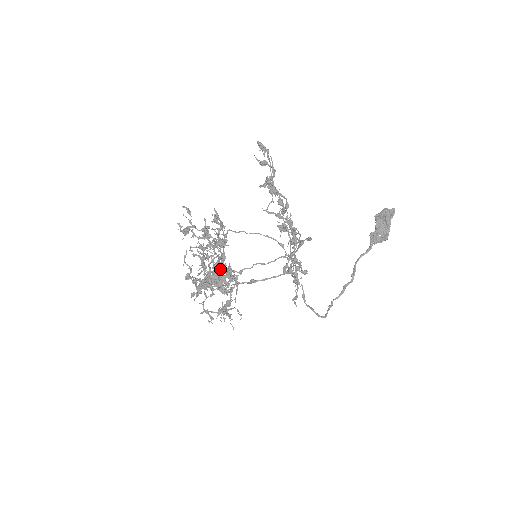
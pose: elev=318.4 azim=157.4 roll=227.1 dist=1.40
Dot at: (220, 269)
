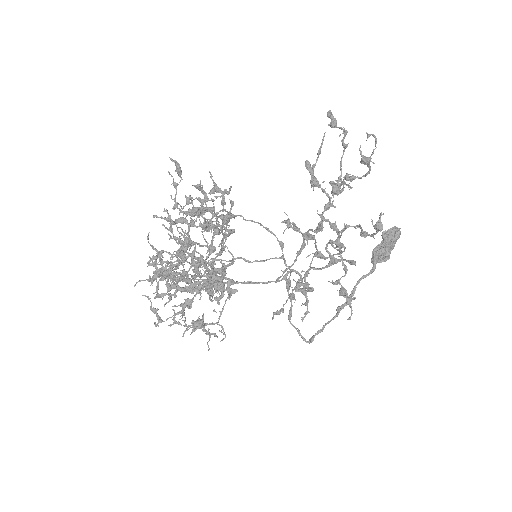
Dot at: (213, 268)
